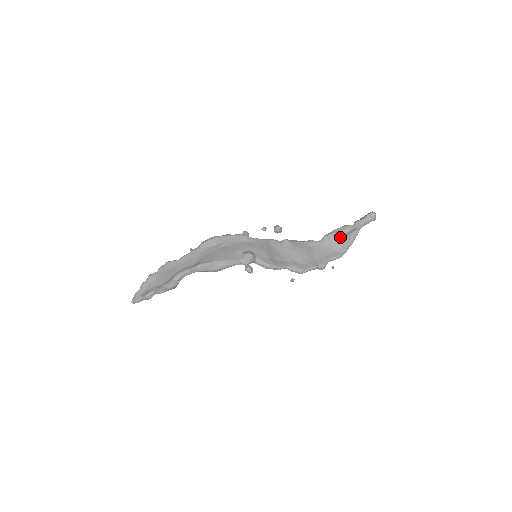
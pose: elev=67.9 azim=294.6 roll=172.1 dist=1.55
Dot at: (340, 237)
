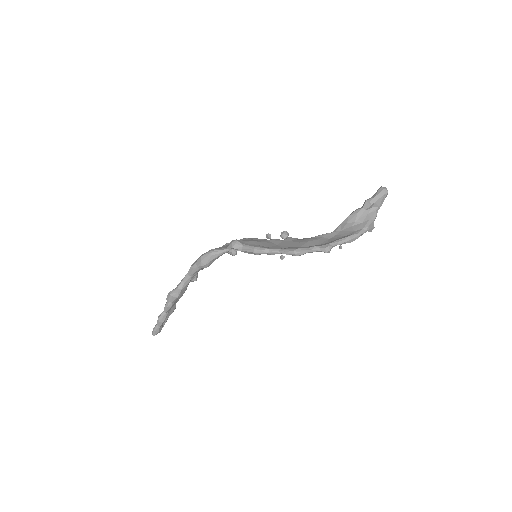
Dot at: (351, 222)
